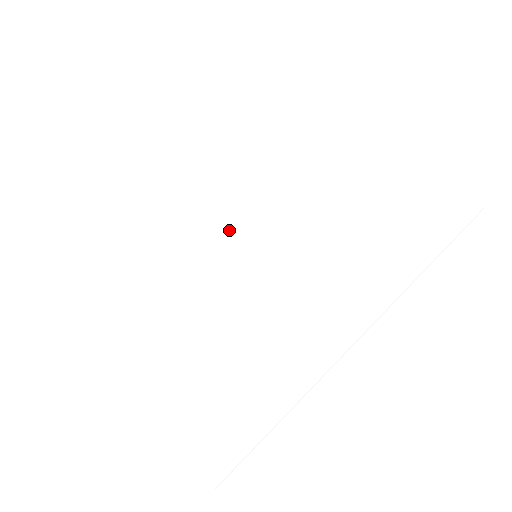
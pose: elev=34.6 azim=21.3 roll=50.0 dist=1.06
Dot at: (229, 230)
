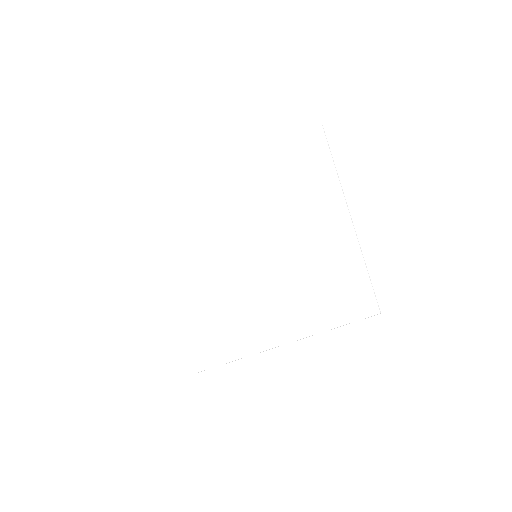
Dot at: (250, 224)
